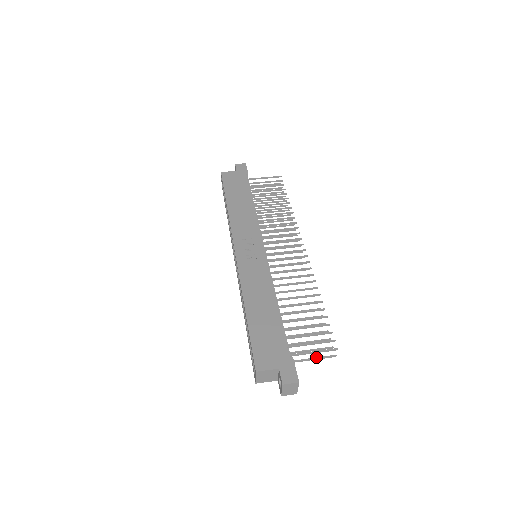
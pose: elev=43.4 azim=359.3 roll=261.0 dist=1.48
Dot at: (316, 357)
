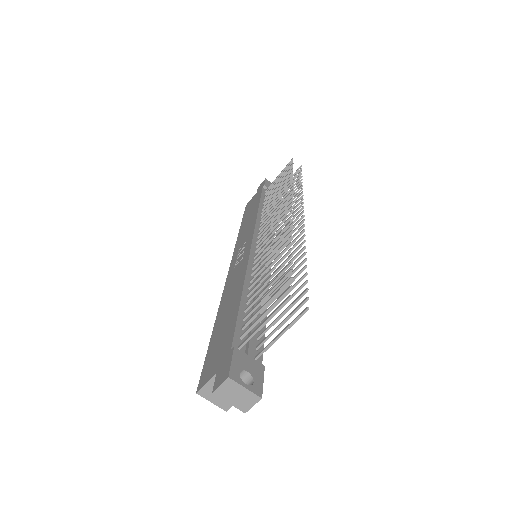
Dot at: (284, 328)
